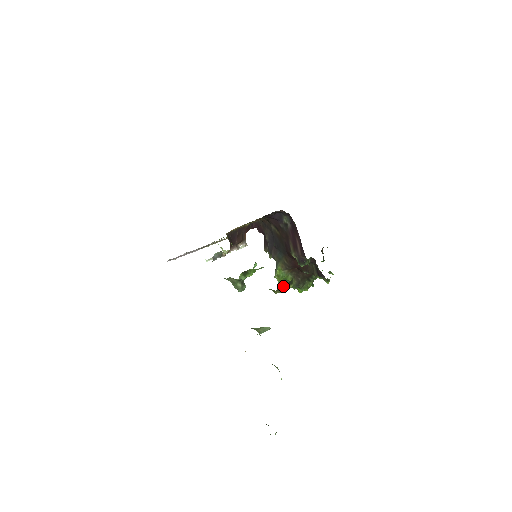
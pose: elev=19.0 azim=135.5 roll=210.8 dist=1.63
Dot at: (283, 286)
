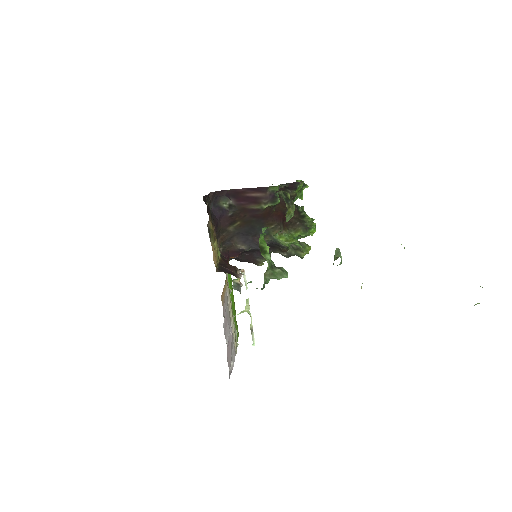
Dot at: (285, 201)
